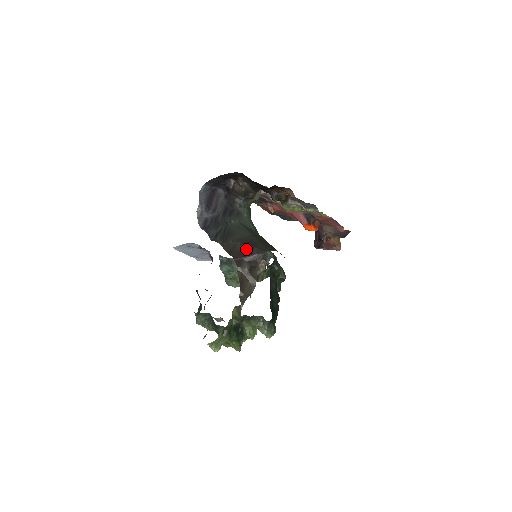
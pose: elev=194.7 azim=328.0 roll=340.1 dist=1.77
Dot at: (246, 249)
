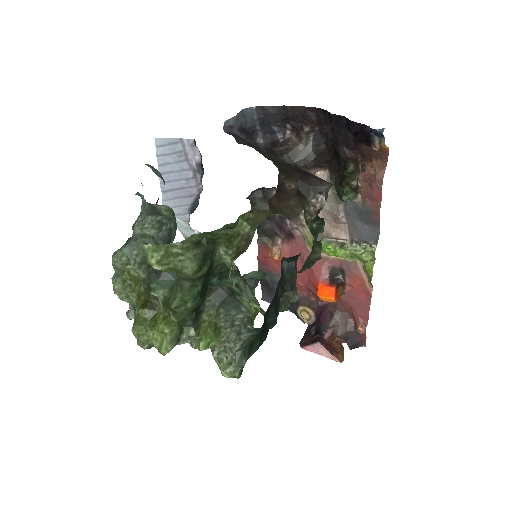
Dot at: (300, 169)
